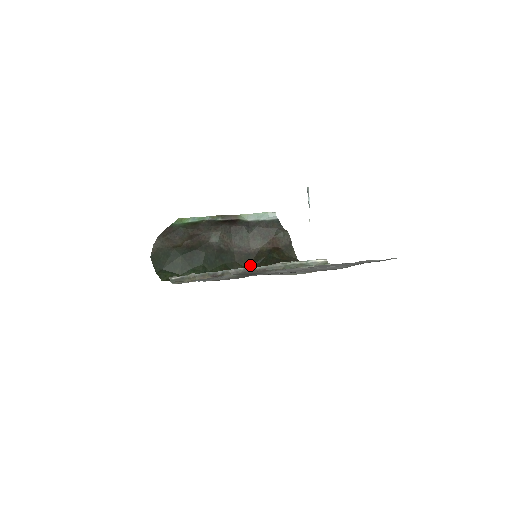
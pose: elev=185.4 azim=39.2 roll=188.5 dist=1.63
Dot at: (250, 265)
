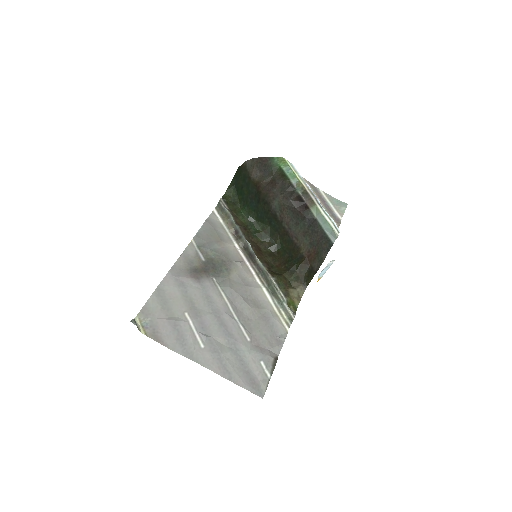
Dot at: (284, 248)
